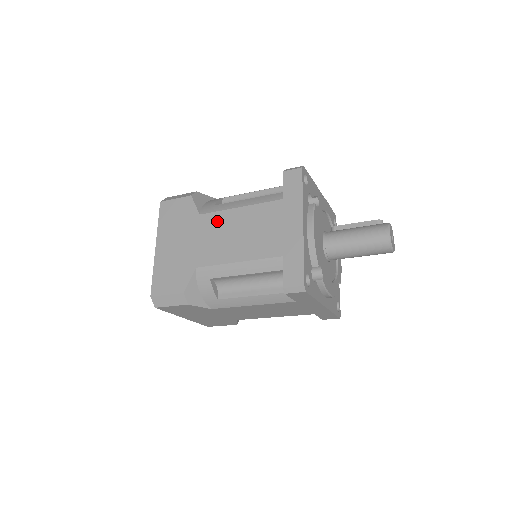
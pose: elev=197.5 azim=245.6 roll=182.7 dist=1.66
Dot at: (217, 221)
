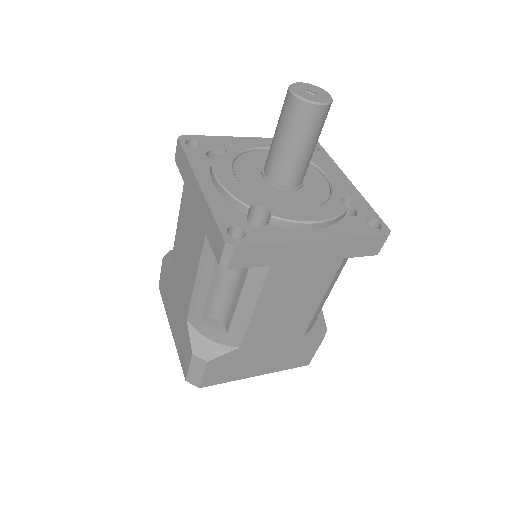
Dot at: (176, 260)
